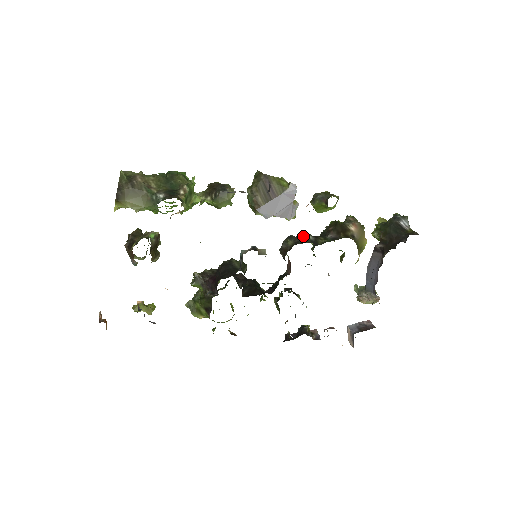
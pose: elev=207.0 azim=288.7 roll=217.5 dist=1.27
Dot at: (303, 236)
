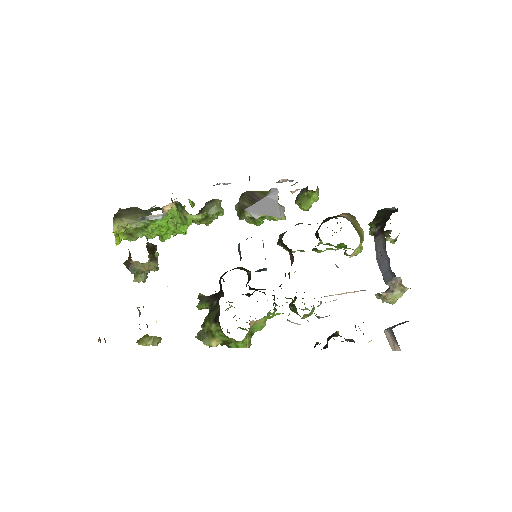
Dot at: (296, 224)
